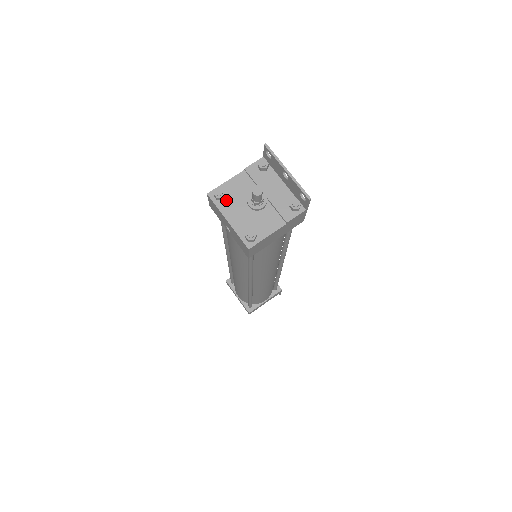
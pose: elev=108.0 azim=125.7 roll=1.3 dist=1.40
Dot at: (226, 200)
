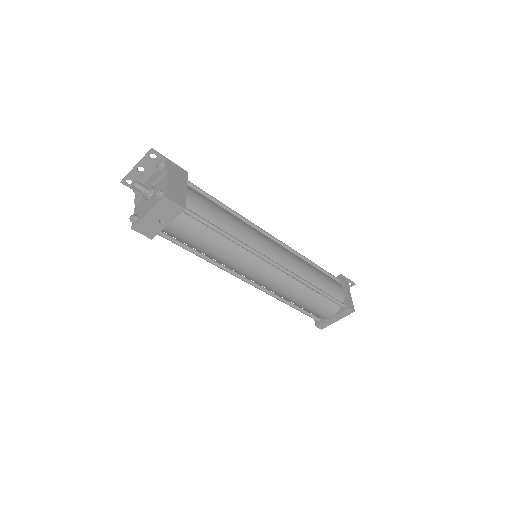
Dot at: (139, 215)
